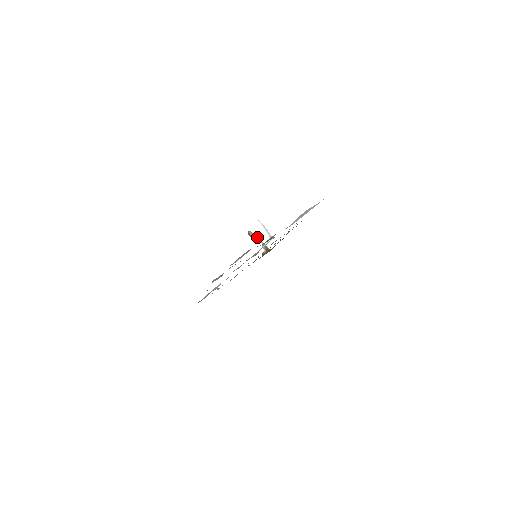
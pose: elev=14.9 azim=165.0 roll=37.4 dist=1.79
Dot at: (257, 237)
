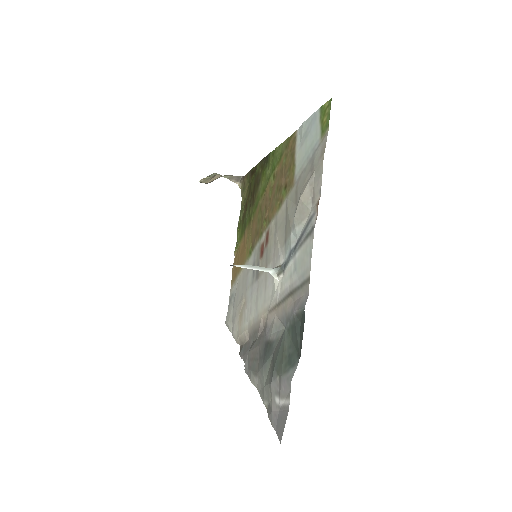
Dot at: (214, 177)
